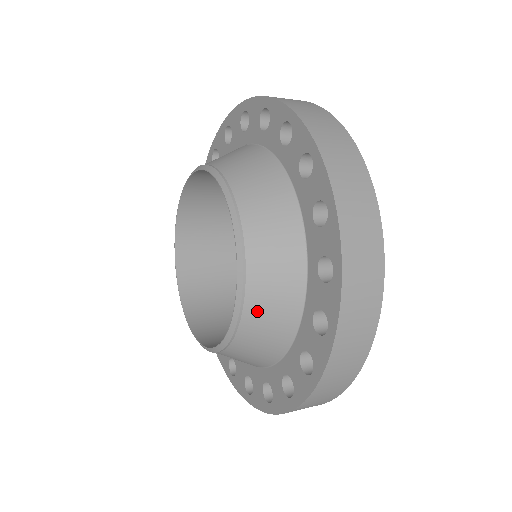
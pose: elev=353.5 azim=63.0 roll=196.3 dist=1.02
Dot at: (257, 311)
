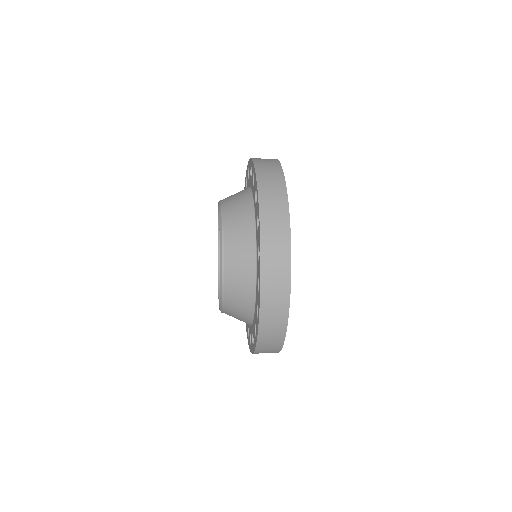
Dot at: (231, 221)
